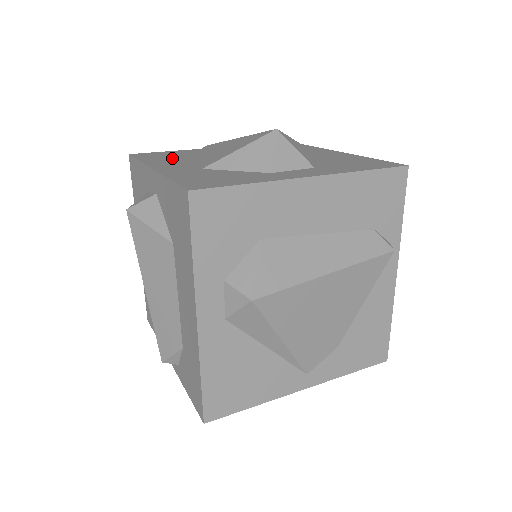
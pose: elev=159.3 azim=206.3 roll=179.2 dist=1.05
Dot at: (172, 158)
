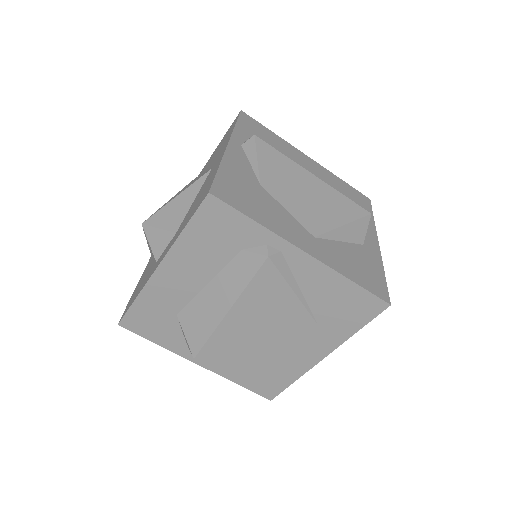
Dot at: occluded
